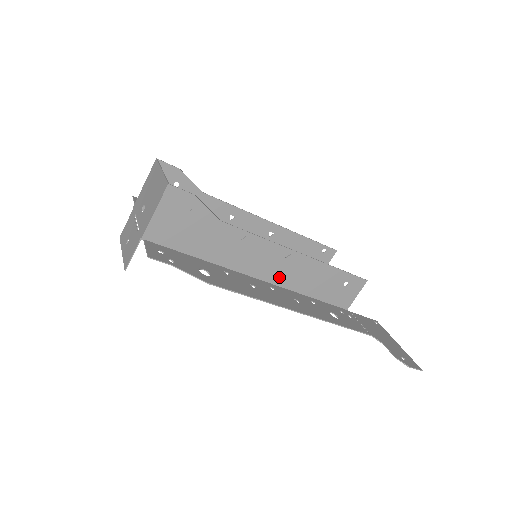
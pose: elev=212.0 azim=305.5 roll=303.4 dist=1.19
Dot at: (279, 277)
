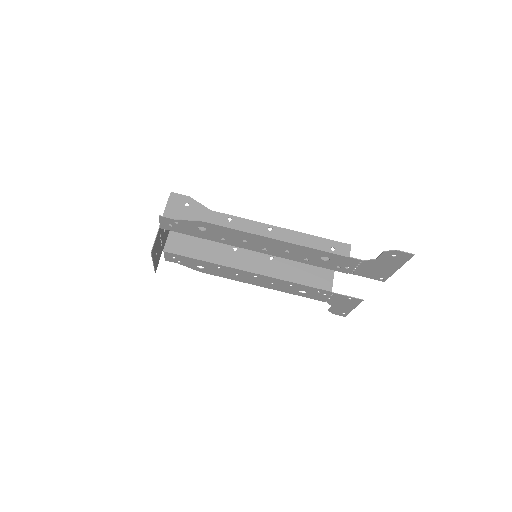
Dot at: occluded
